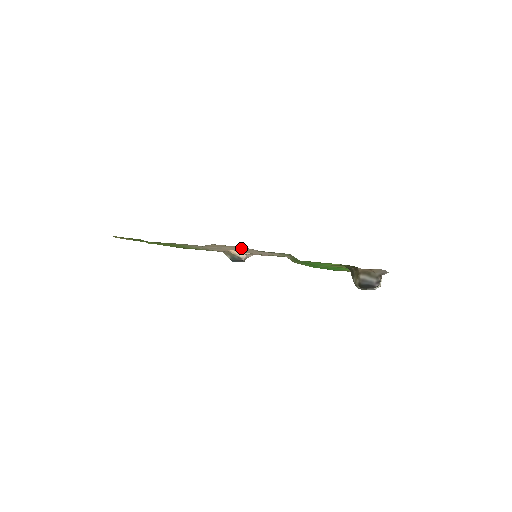
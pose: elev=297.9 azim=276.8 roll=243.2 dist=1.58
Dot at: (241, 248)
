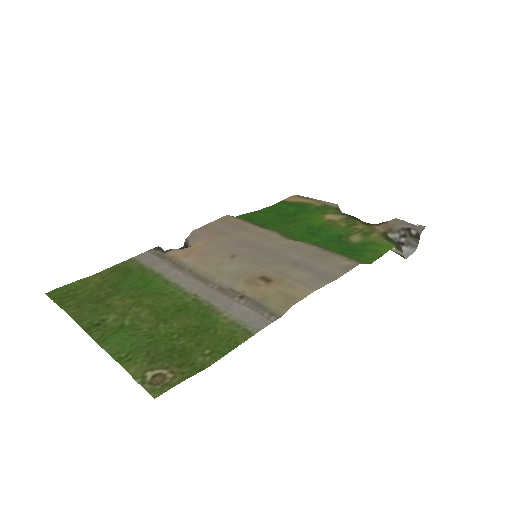
Dot at: (271, 270)
